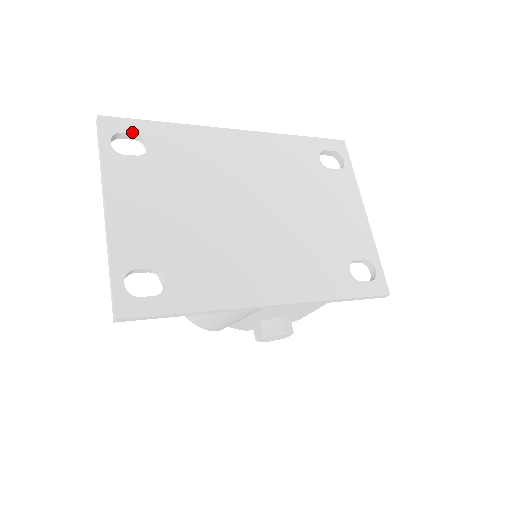
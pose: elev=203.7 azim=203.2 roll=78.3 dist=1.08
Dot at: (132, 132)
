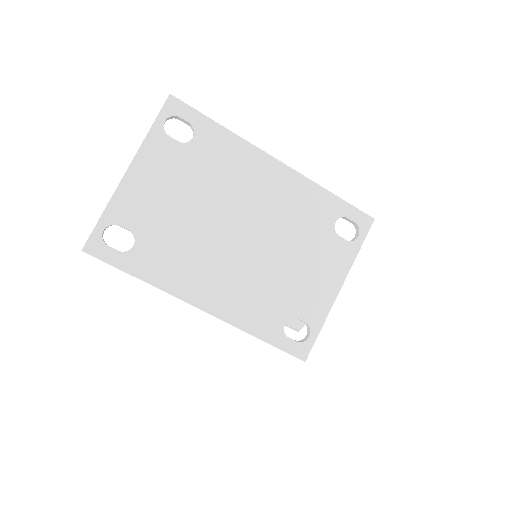
Dot at: (188, 120)
